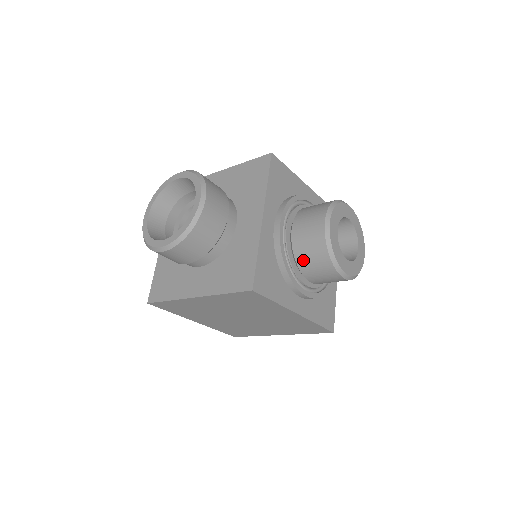
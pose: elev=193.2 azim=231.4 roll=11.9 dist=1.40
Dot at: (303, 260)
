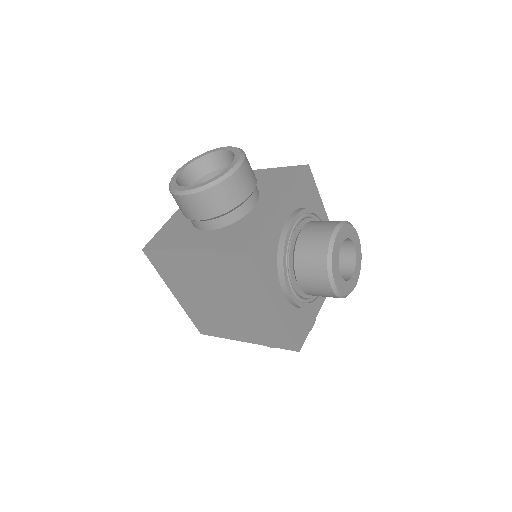
Dot at: (301, 258)
